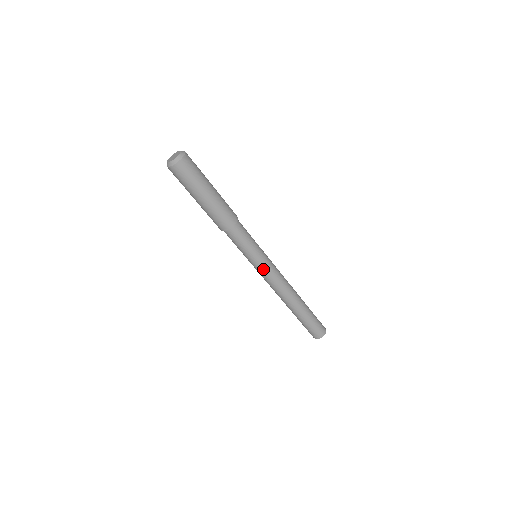
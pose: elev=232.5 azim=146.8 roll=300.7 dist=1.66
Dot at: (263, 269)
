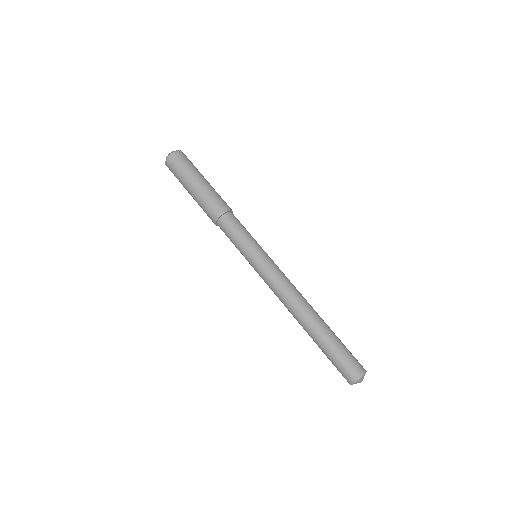
Dot at: (268, 261)
